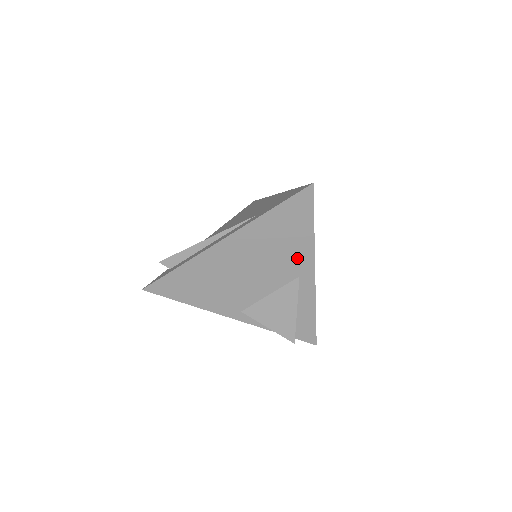
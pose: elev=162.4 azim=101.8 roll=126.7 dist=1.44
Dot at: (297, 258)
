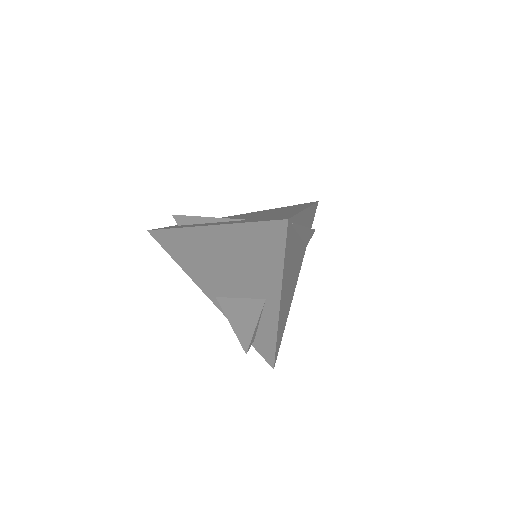
Dot at: (266, 281)
